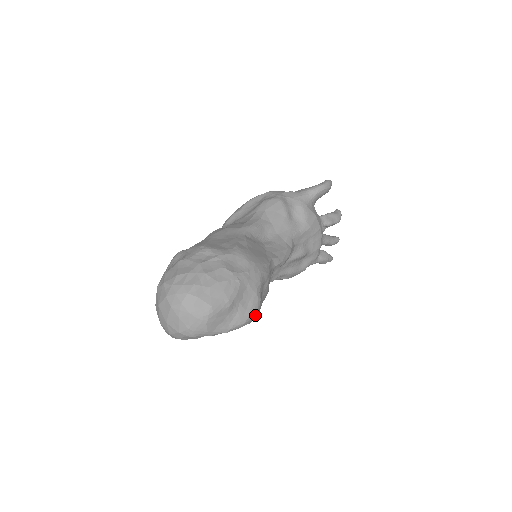
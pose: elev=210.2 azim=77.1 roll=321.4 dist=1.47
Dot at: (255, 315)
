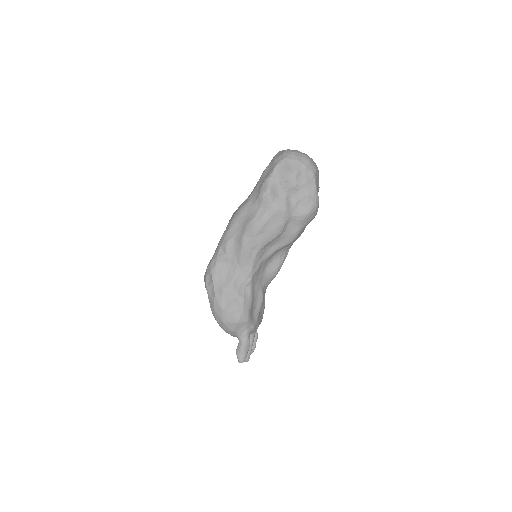
Dot at: (315, 212)
